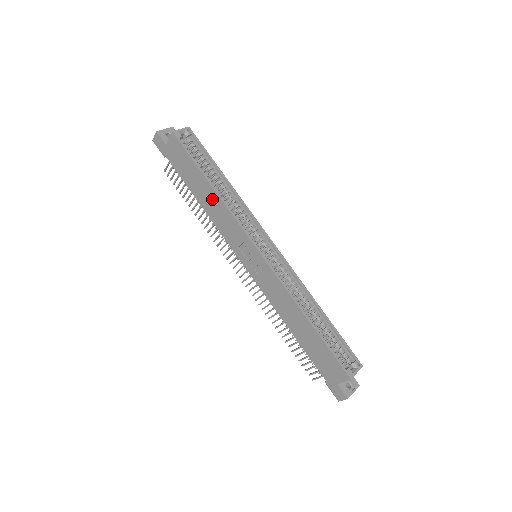
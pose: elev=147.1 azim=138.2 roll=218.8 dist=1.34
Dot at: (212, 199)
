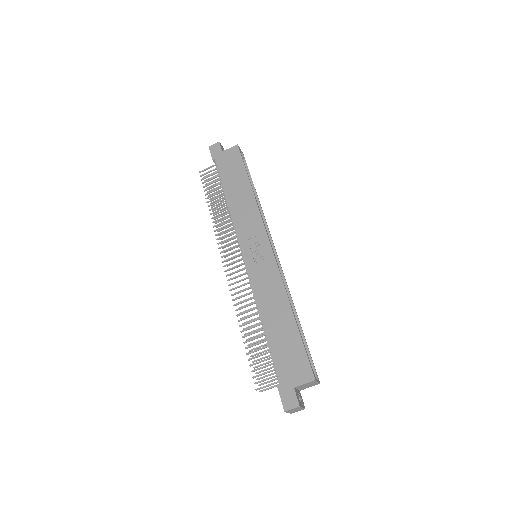
Dot at: (245, 197)
